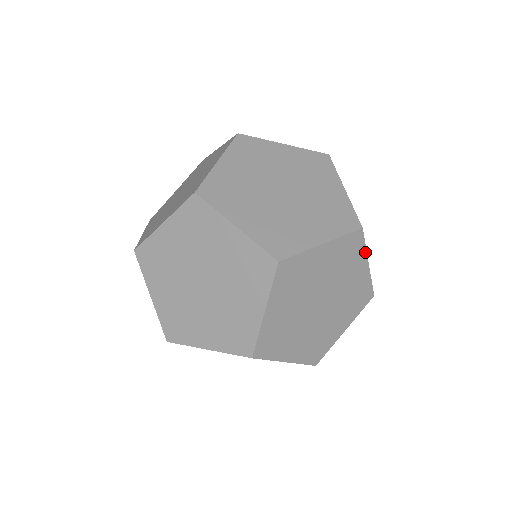
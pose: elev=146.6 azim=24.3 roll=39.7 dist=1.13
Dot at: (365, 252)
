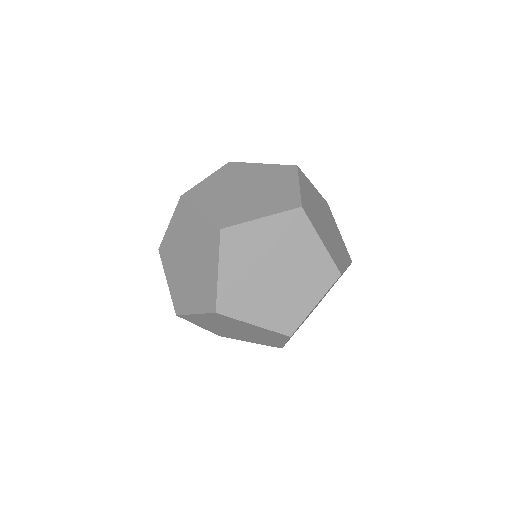
Dot at: occluded
